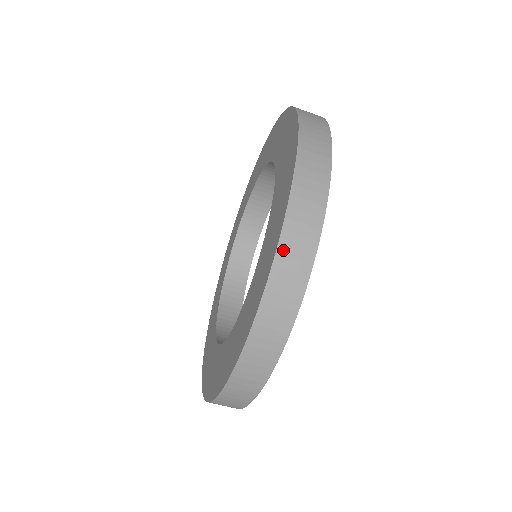
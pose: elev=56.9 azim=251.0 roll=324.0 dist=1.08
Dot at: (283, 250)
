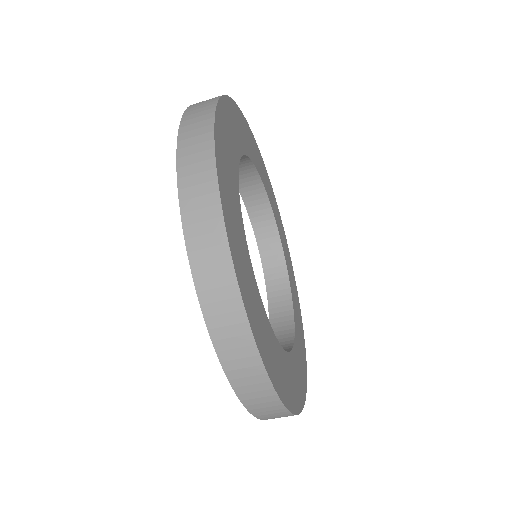
Dot at: (240, 391)
